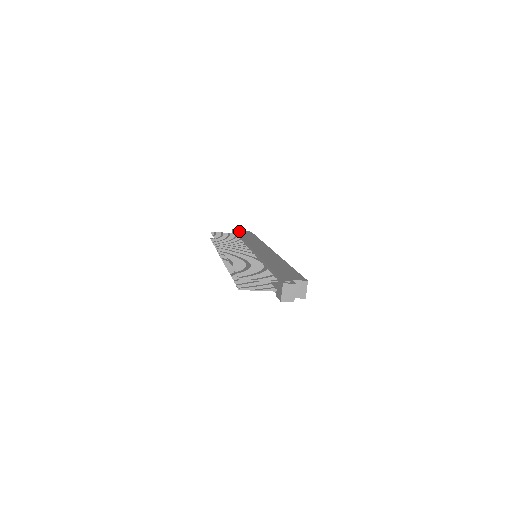
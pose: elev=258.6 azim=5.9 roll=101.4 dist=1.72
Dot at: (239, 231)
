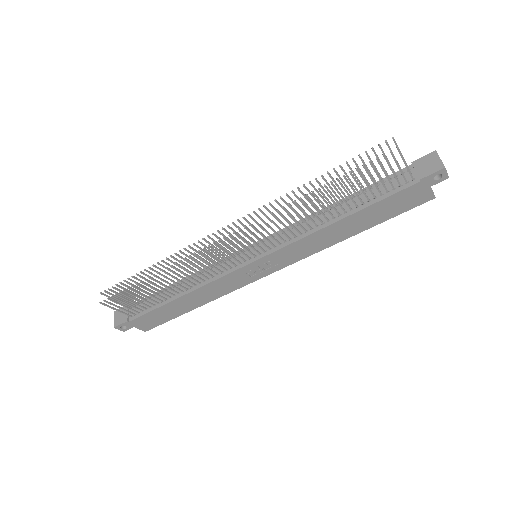
Dot at: occluded
